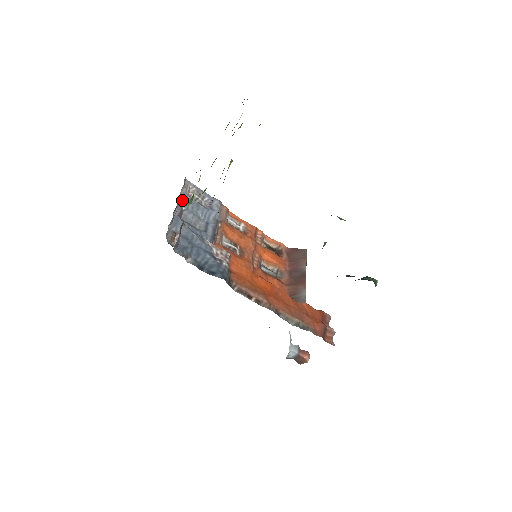
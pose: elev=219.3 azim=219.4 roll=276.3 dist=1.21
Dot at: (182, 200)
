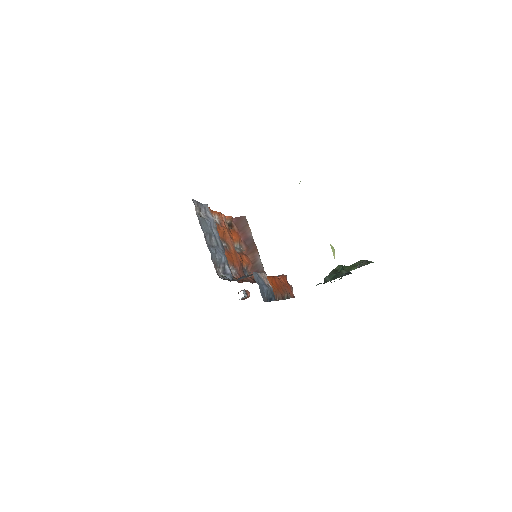
Dot at: (201, 225)
